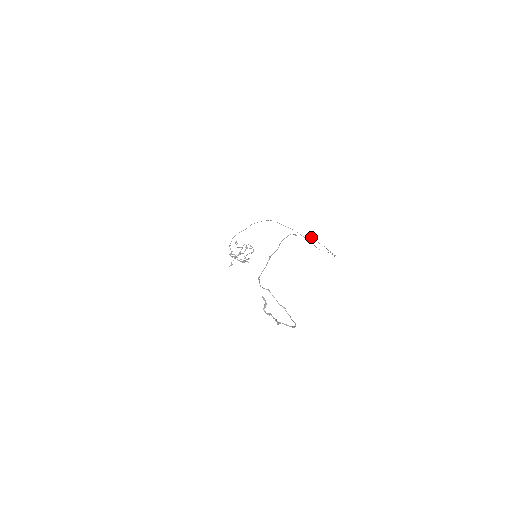
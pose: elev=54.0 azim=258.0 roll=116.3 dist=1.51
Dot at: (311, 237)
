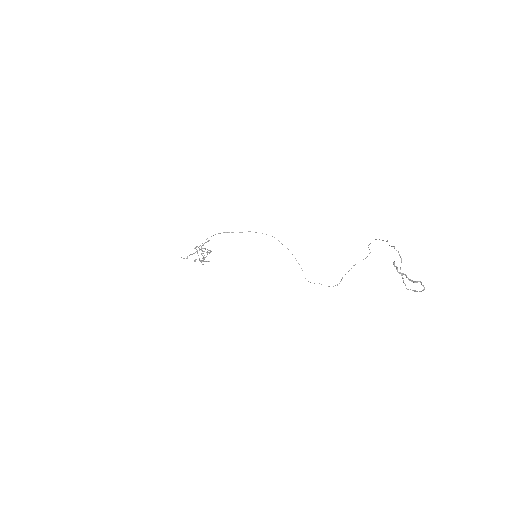
Dot at: occluded
